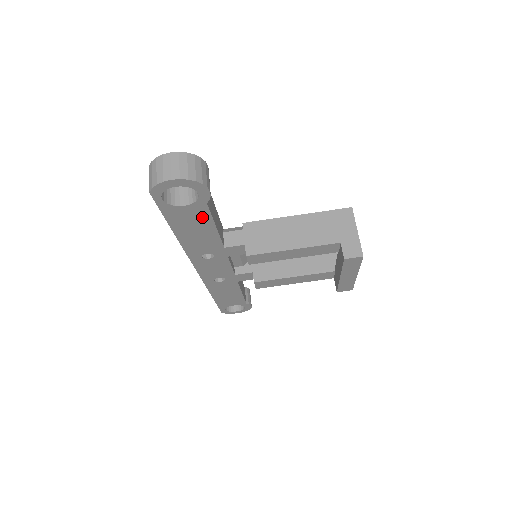
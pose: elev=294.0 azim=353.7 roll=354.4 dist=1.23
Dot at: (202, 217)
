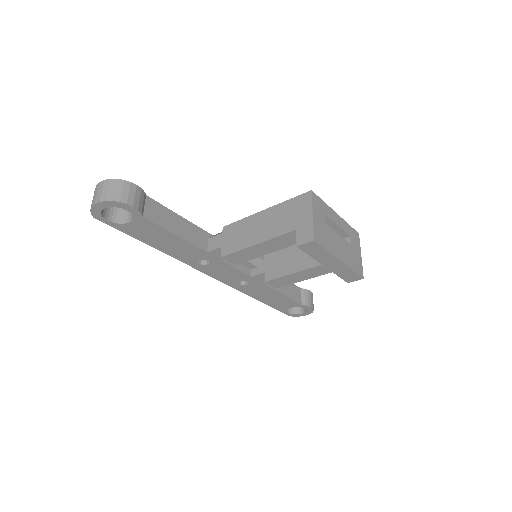
Dot at: (155, 229)
